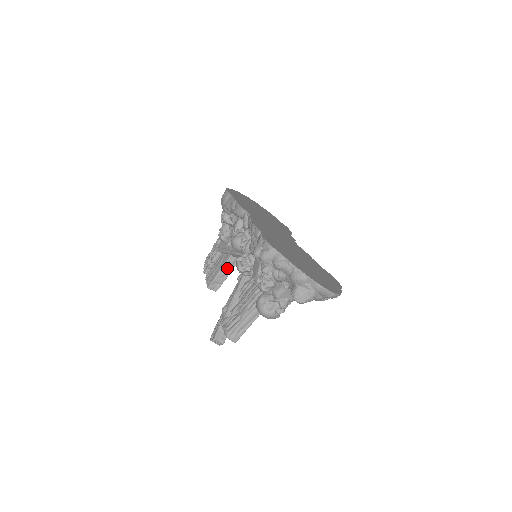
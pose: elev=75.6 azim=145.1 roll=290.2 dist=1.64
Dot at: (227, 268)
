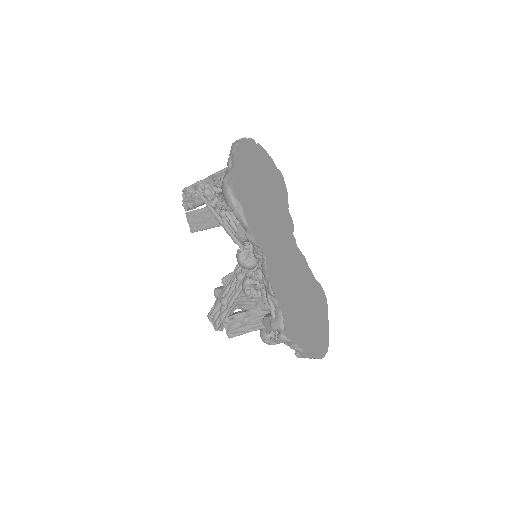
Dot at: occluded
